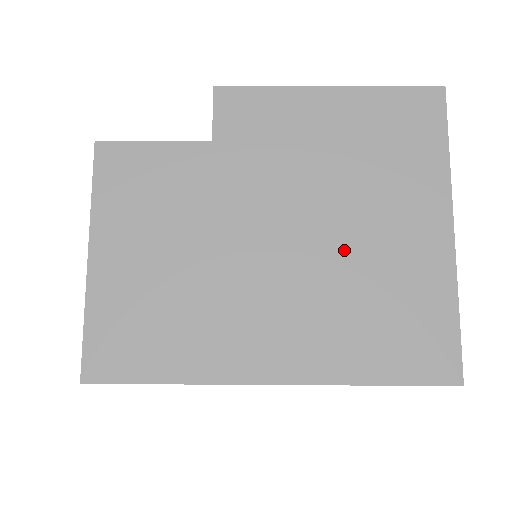
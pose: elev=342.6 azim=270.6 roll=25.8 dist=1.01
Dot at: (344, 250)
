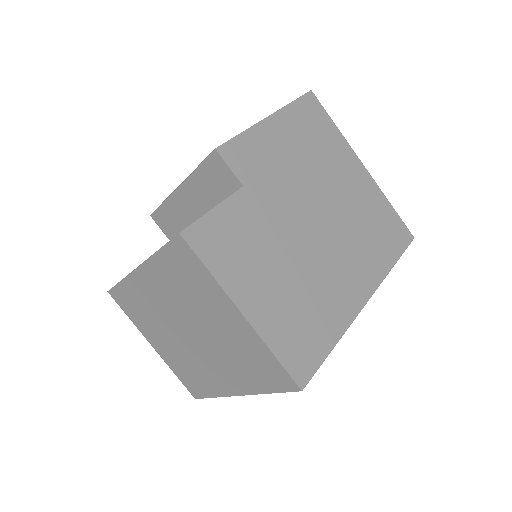
Dot at: (340, 207)
